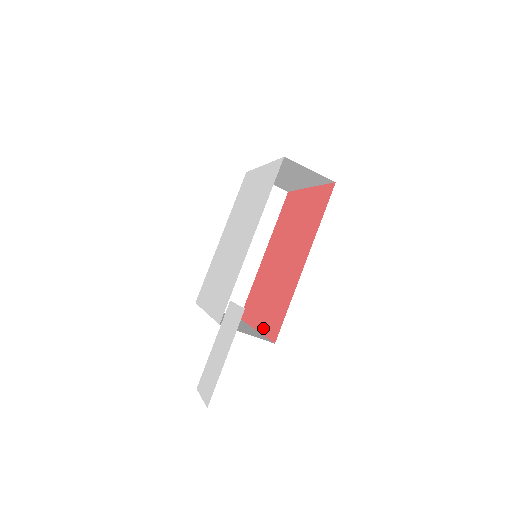
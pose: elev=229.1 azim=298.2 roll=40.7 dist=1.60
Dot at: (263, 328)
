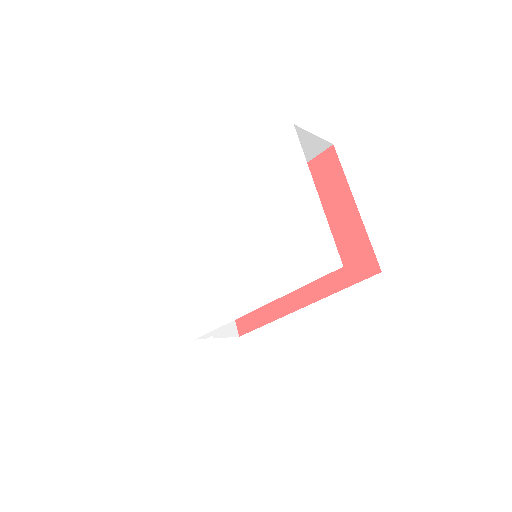
Dot at: occluded
